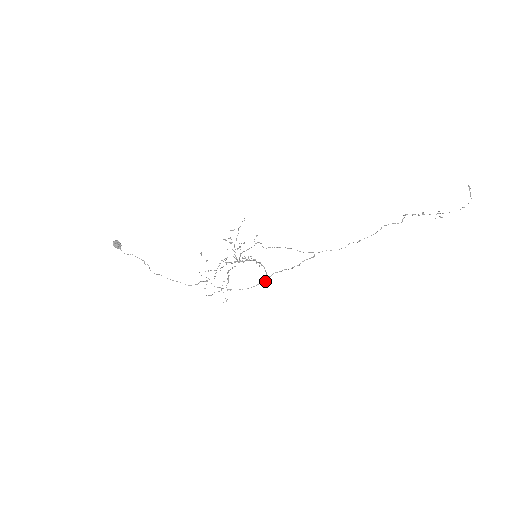
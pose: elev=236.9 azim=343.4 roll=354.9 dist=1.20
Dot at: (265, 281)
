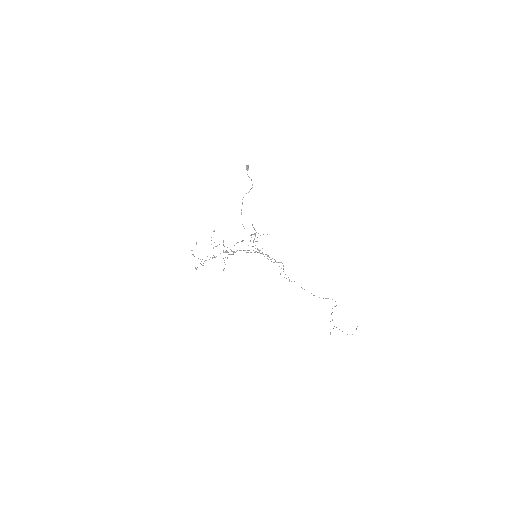
Dot at: (274, 262)
